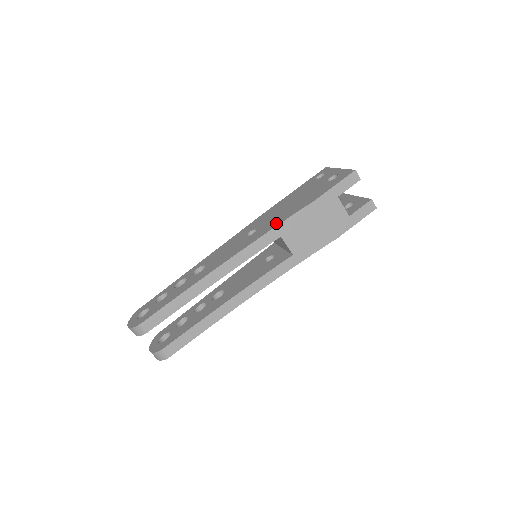
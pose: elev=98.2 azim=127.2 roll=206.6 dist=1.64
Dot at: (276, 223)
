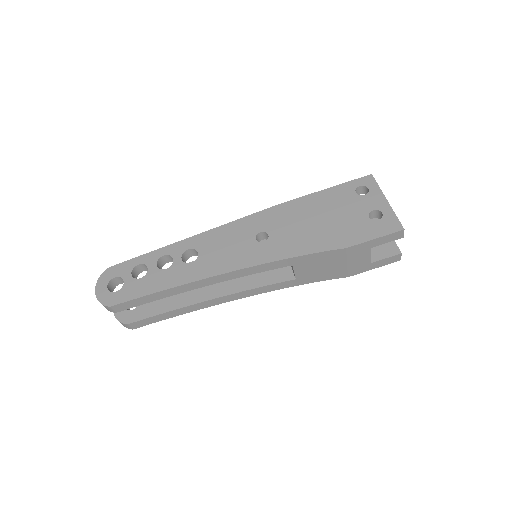
Dot at: (294, 250)
